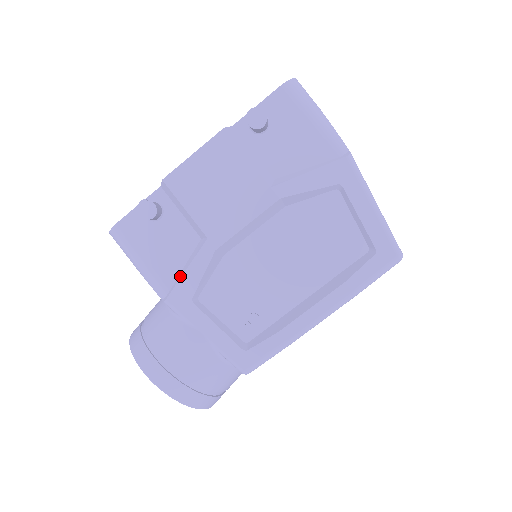
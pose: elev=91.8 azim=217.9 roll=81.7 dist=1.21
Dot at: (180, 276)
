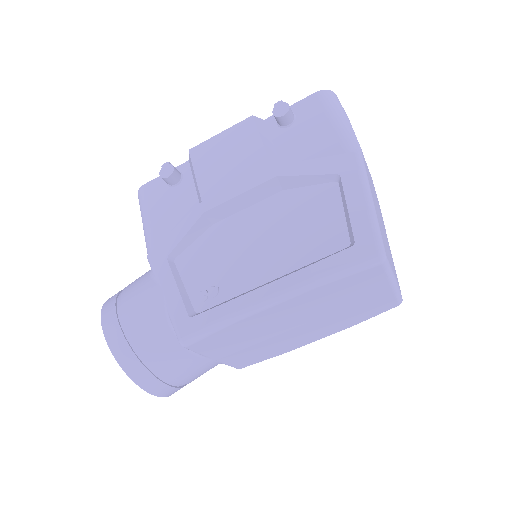
Dot at: (168, 234)
